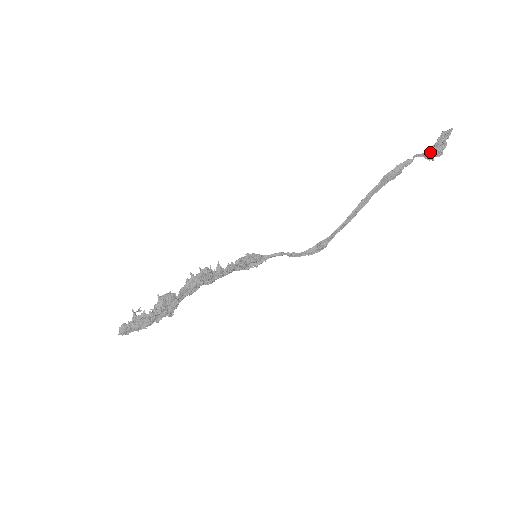
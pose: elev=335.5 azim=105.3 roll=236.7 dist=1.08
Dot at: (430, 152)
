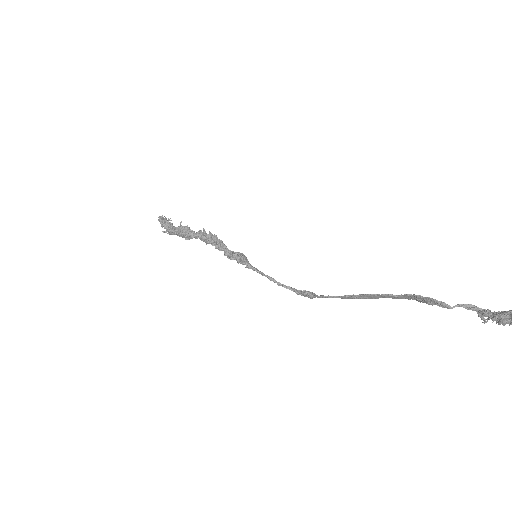
Dot at: (488, 313)
